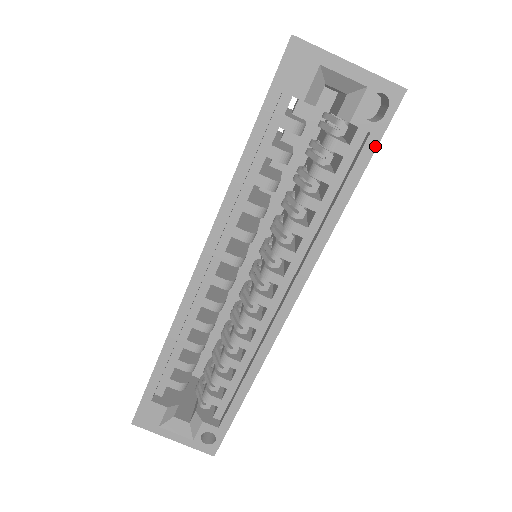
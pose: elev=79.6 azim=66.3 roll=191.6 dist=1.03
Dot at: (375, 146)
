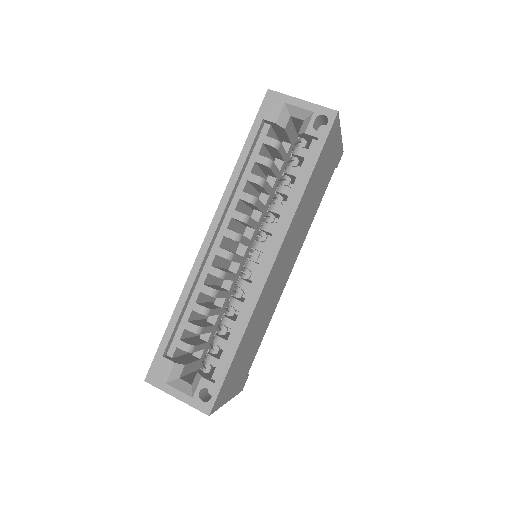
Dot at: (322, 146)
